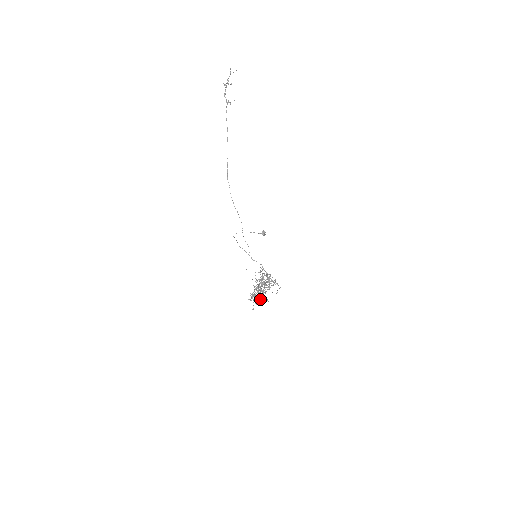
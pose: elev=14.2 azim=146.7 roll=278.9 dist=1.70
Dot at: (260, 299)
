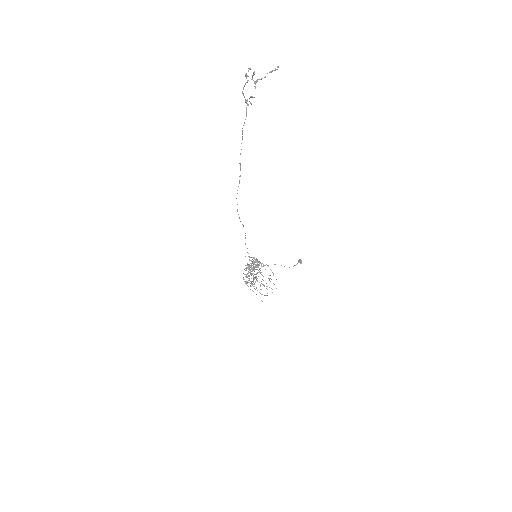
Dot at: occluded
